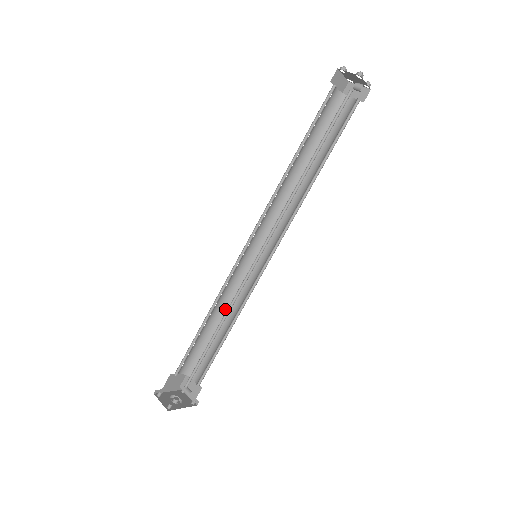
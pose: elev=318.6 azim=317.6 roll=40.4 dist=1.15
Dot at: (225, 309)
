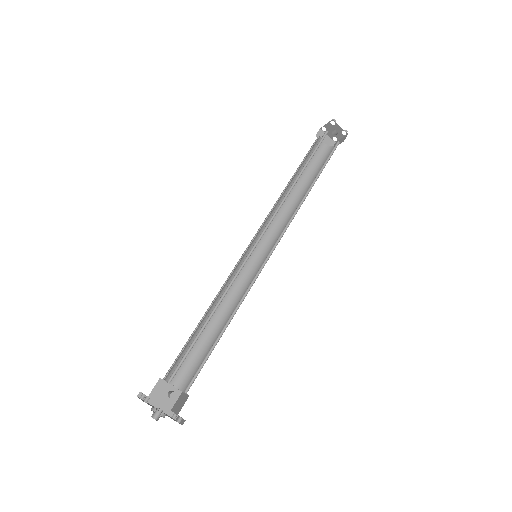
Dot at: (227, 314)
